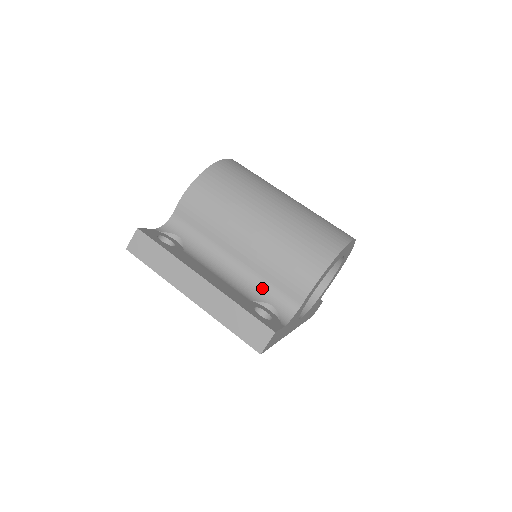
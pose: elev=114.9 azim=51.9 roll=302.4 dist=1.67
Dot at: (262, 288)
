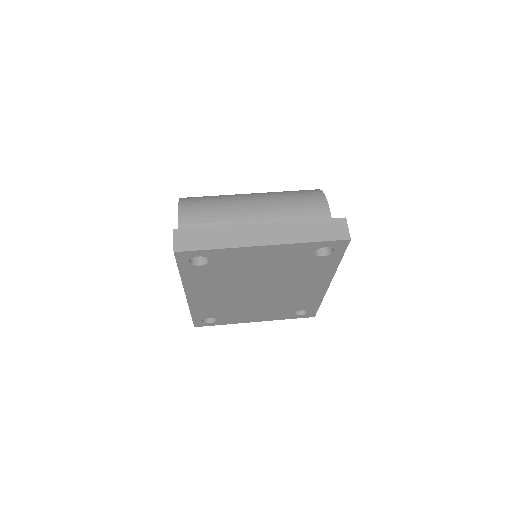
Dot at: occluded
